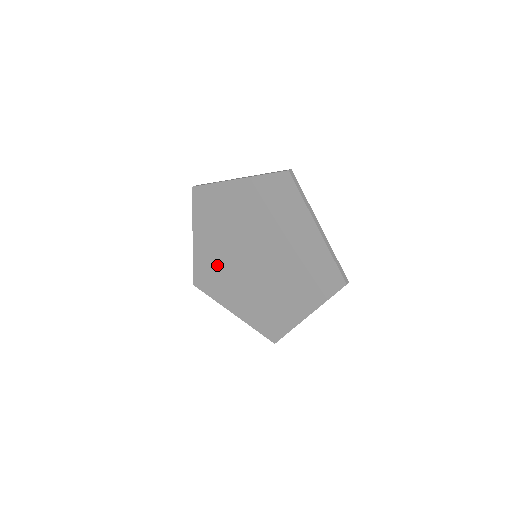
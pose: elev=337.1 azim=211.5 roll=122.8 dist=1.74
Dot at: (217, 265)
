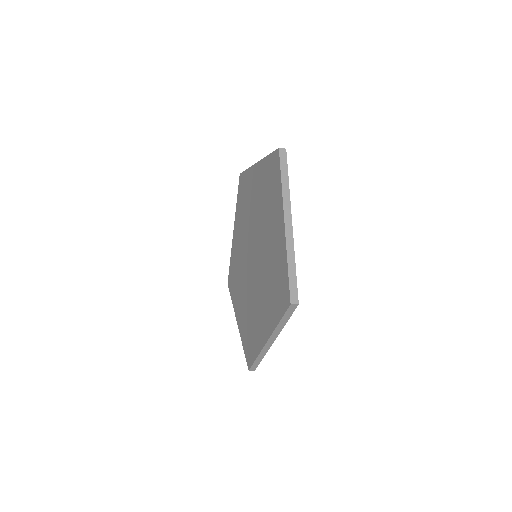
Dot at: (248, 314)
